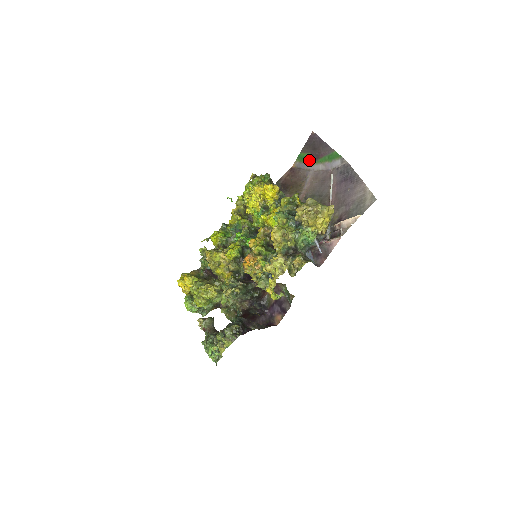
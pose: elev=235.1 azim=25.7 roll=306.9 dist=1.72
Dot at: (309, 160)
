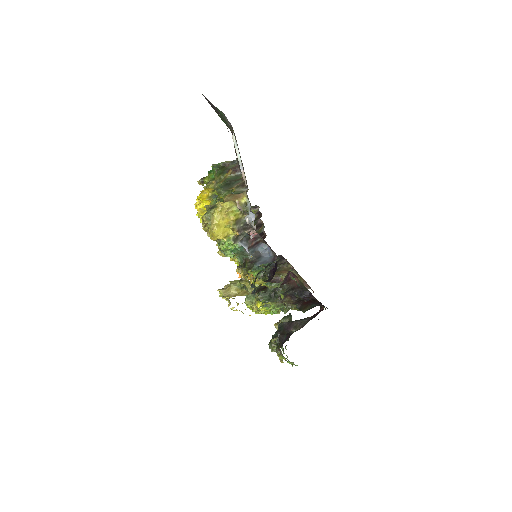
Dot at: (225, 122)
